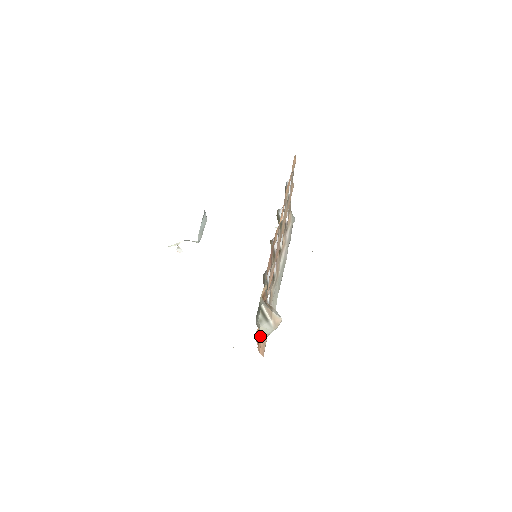
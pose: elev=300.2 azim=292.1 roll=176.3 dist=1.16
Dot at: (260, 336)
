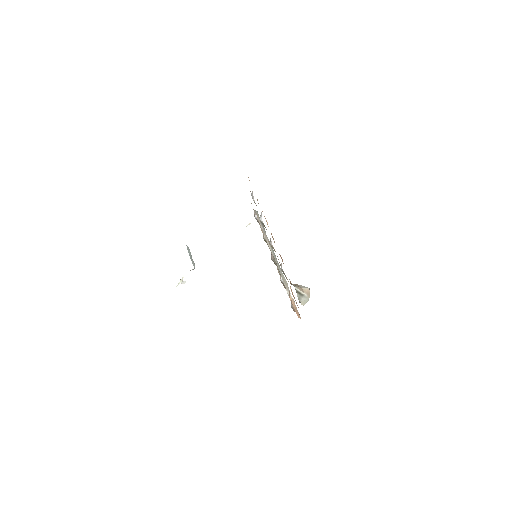
Dot at: (293, 307)
